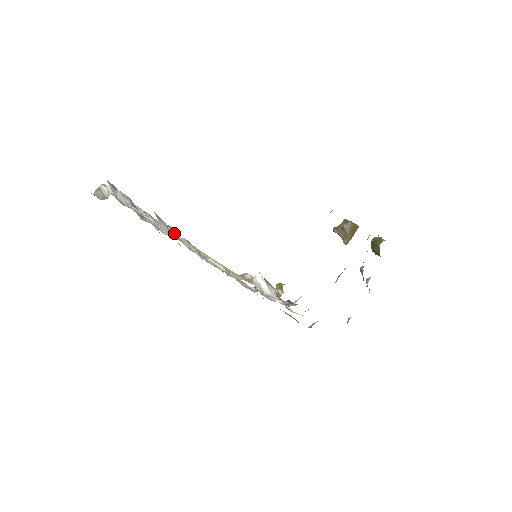
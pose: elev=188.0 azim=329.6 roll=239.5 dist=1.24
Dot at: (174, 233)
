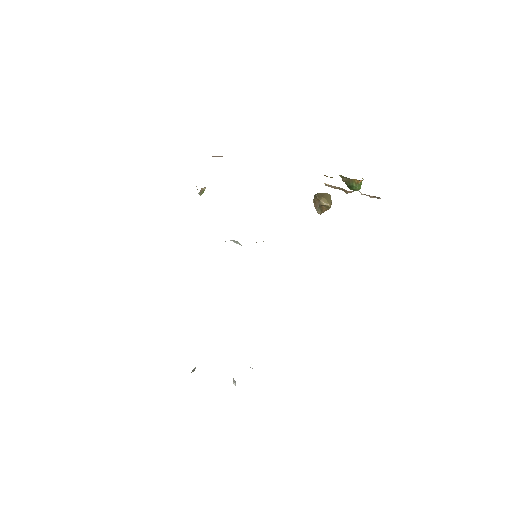
Dot at: occluded
